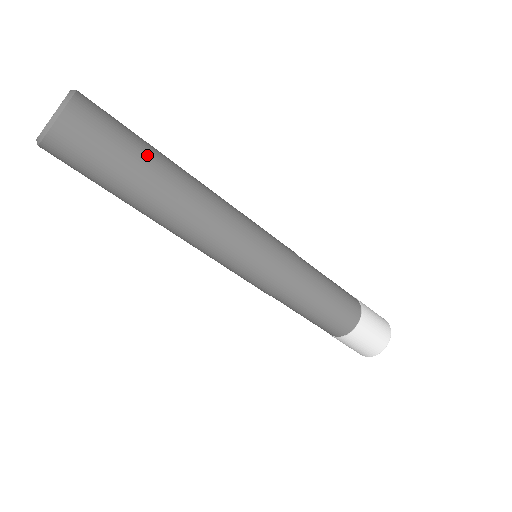
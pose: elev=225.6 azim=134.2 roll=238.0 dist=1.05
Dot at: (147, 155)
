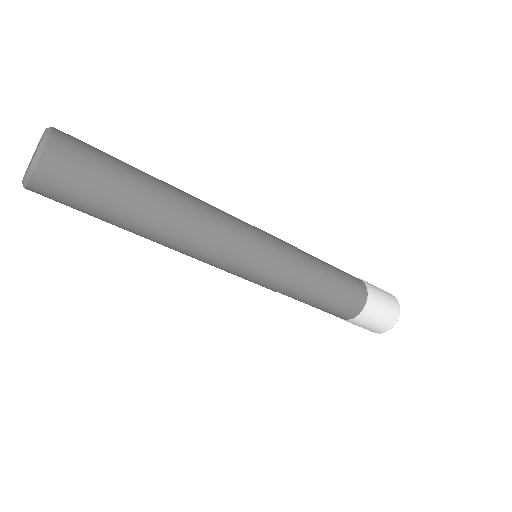
Dot at: (134, 174)
